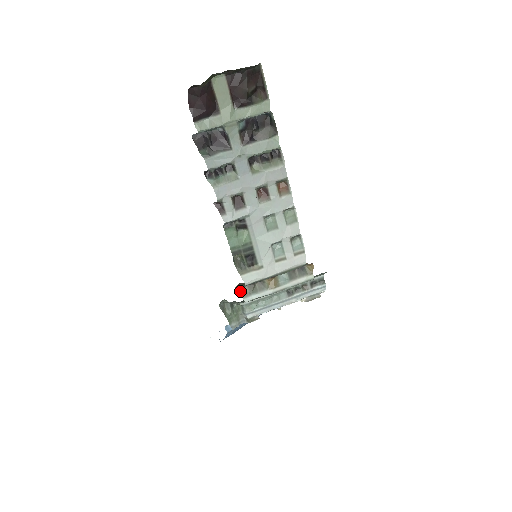
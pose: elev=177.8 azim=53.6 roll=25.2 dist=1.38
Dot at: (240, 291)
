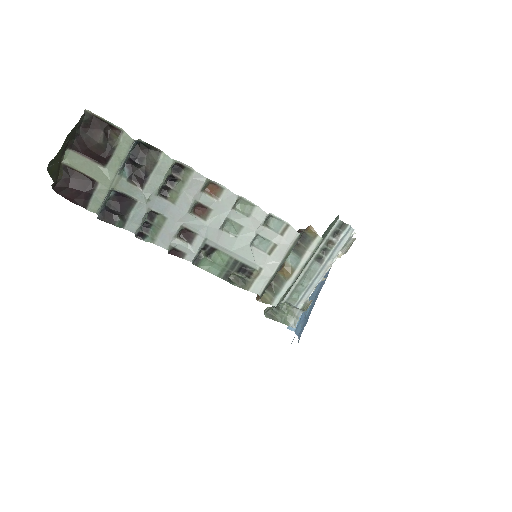
Dot at: (264, 300)
